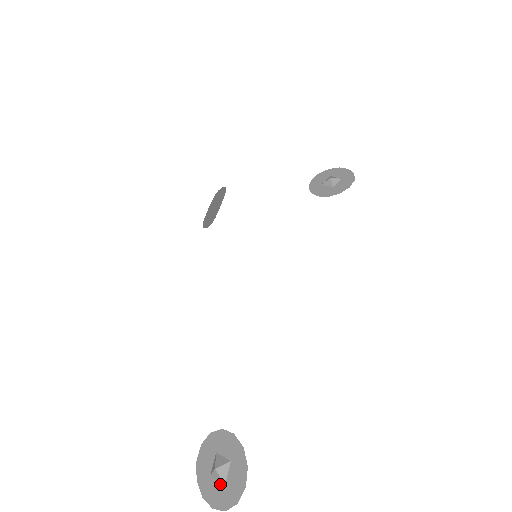
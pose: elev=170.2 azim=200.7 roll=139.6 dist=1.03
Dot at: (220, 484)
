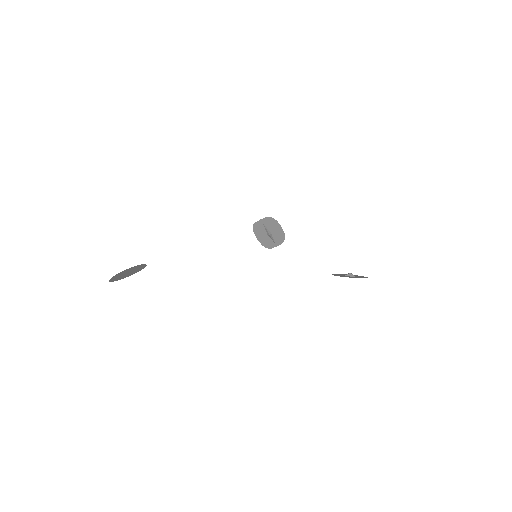
Dot at: (121, 275)
